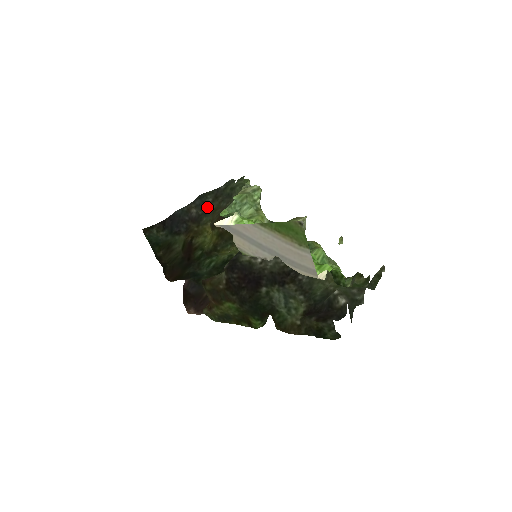
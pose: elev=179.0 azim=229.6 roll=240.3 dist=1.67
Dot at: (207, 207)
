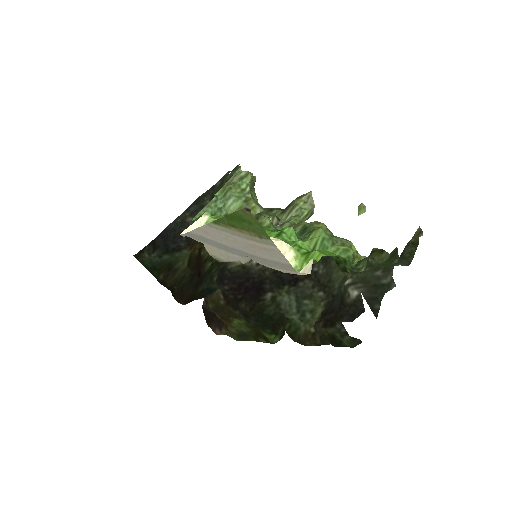
Dot at: occluded
